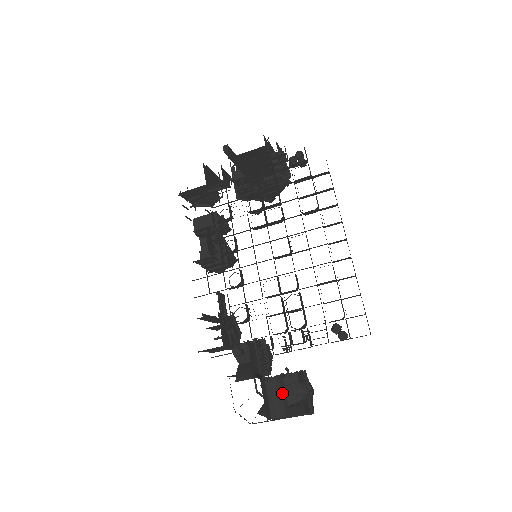
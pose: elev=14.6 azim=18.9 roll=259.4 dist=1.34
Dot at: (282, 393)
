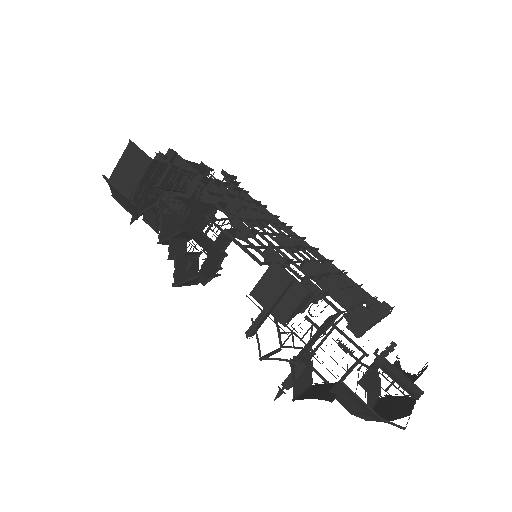
Dot at: (396, 375)
